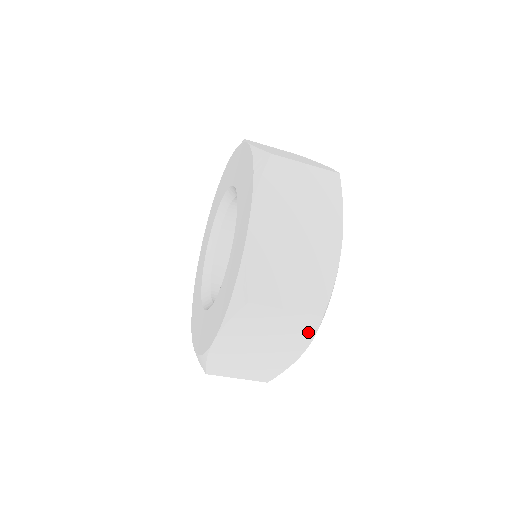
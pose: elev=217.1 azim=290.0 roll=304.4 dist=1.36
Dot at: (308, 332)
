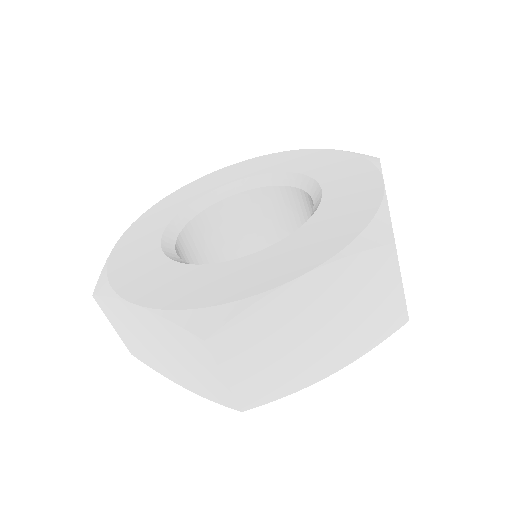
Dot at: (214, 396)
